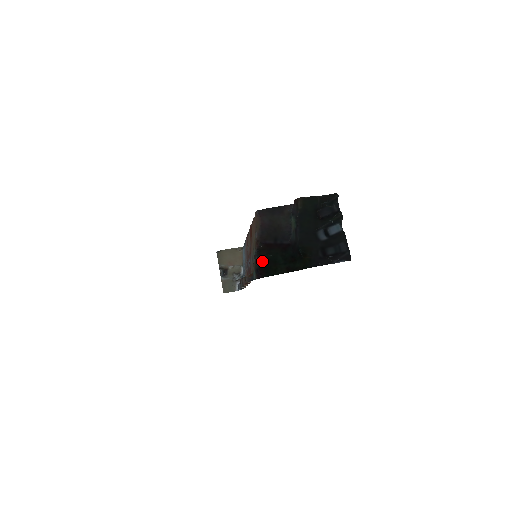
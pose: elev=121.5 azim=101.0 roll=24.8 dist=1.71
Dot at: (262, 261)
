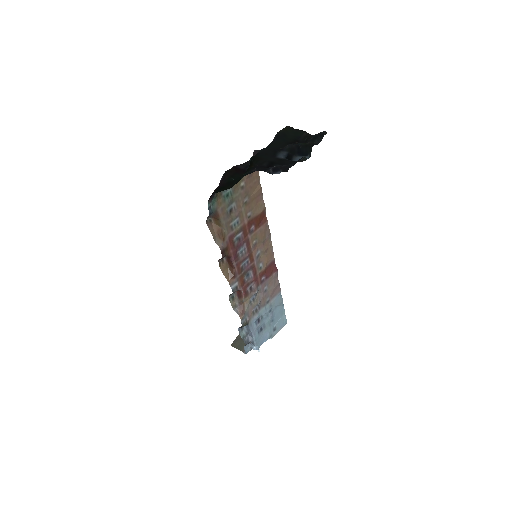
Dot at: (223, 183)
